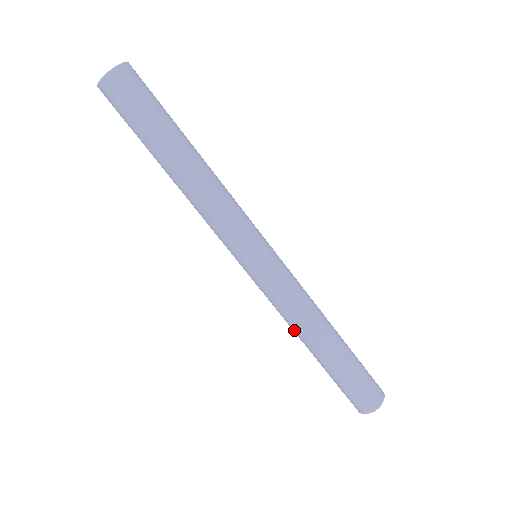
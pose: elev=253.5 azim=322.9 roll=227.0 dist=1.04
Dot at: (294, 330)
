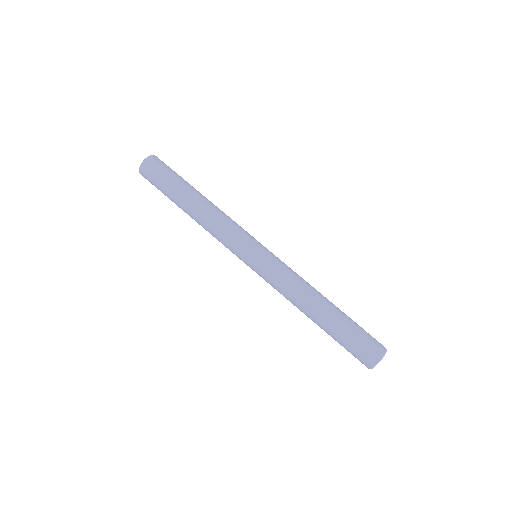
Dot at: (304, 295)
